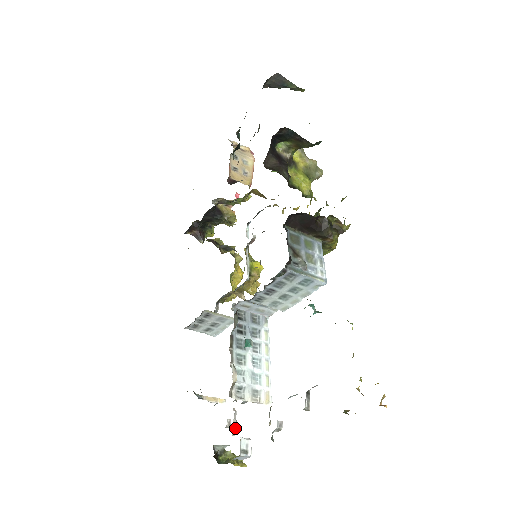
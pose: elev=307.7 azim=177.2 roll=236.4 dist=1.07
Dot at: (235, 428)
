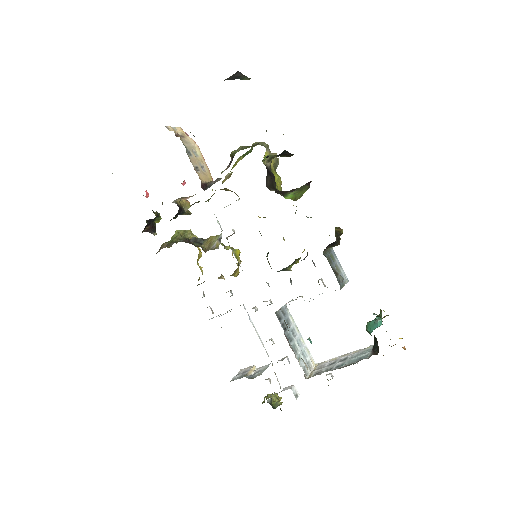
Dot at: (279, 383)
